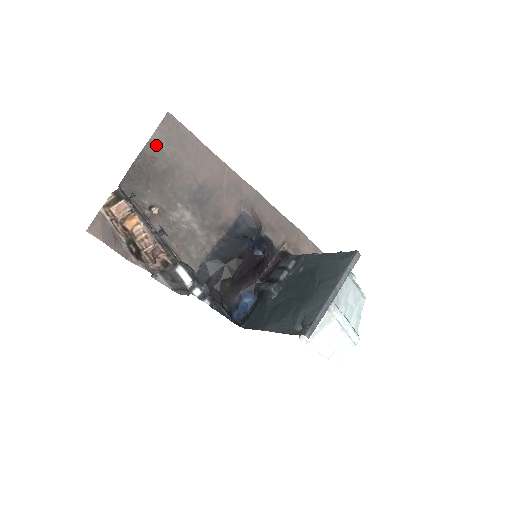
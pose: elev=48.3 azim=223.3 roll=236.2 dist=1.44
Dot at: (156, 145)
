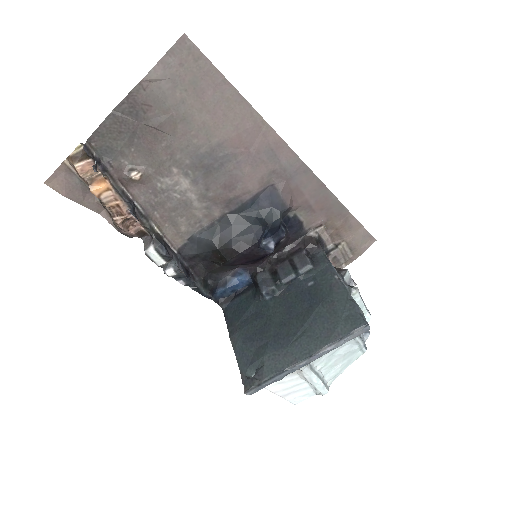
Dot at: (154, 86)
